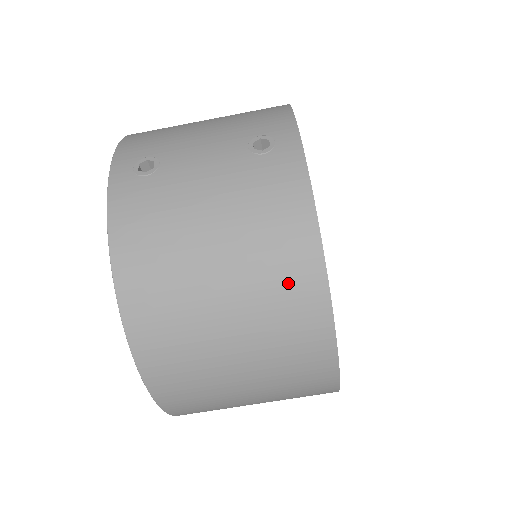
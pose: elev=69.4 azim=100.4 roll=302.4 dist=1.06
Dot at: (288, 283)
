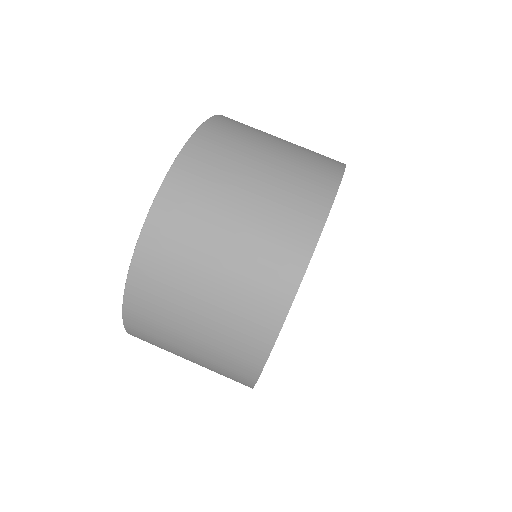
Dot at: (318, 163)
